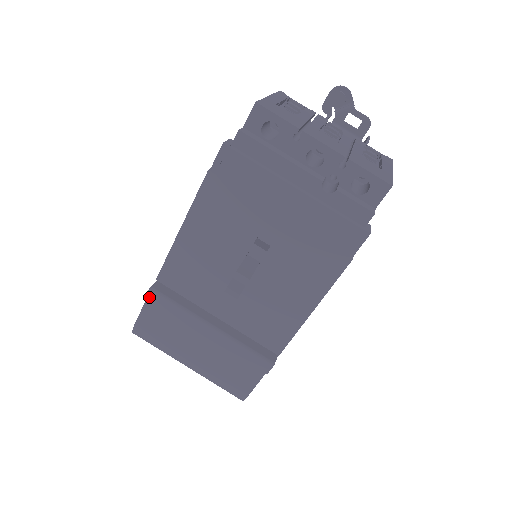
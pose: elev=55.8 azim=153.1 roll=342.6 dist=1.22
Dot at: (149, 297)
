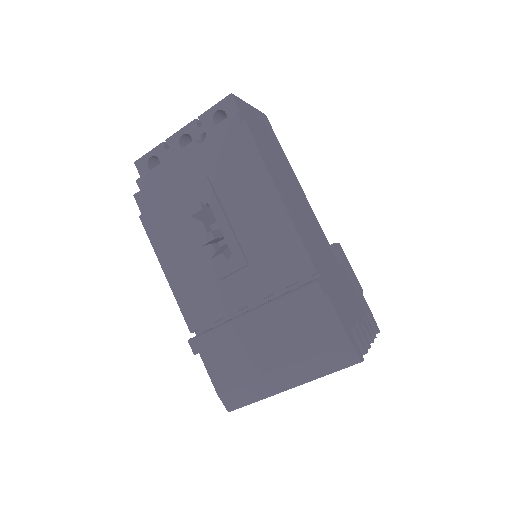
Dot at: (195, 349)
